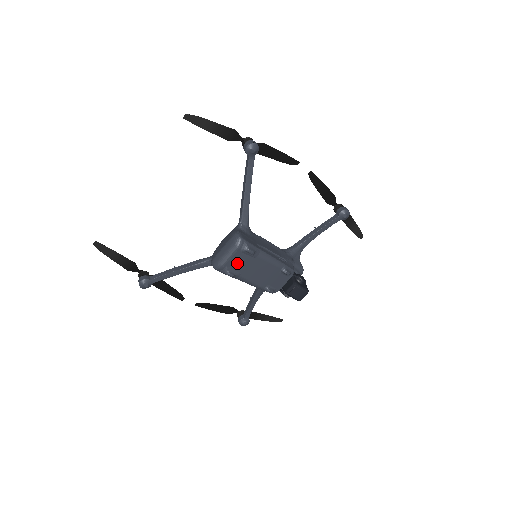
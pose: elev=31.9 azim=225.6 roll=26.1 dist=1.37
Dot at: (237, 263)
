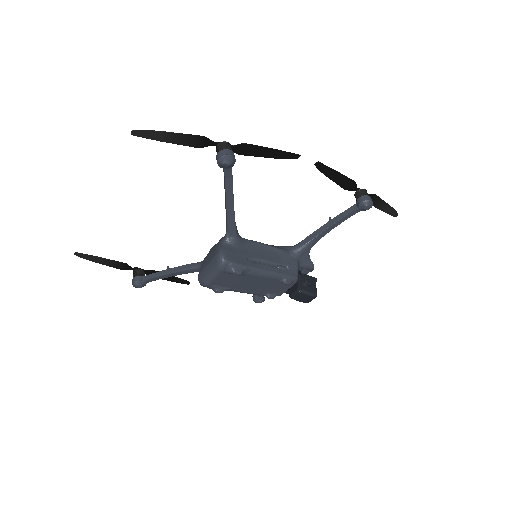
Dot at: (224, 281)
